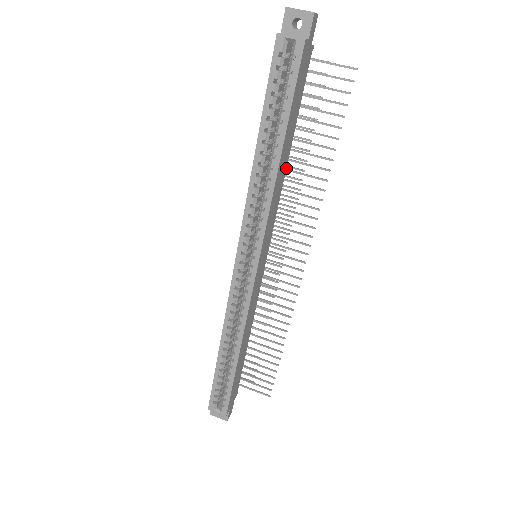
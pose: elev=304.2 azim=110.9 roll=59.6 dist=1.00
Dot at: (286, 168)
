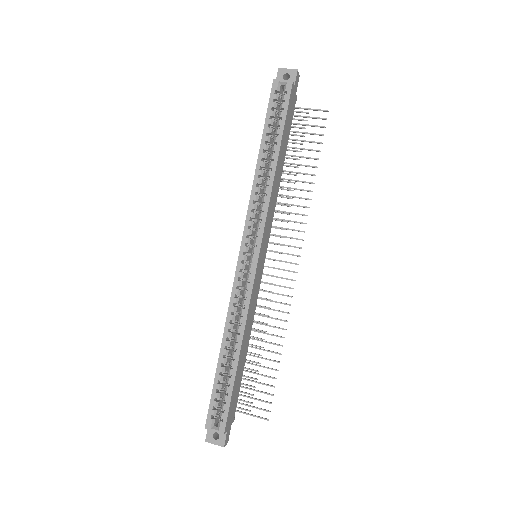
Dot at: occluded
